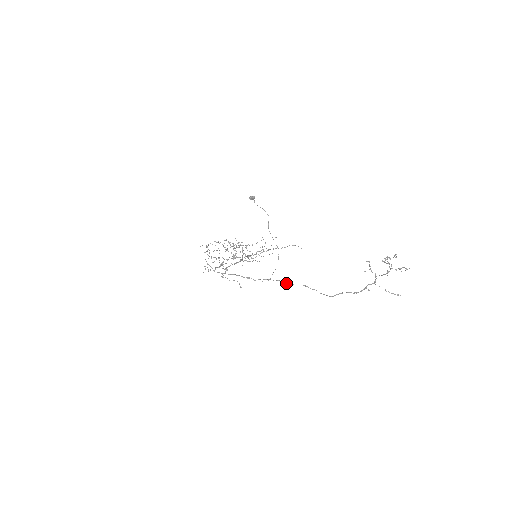
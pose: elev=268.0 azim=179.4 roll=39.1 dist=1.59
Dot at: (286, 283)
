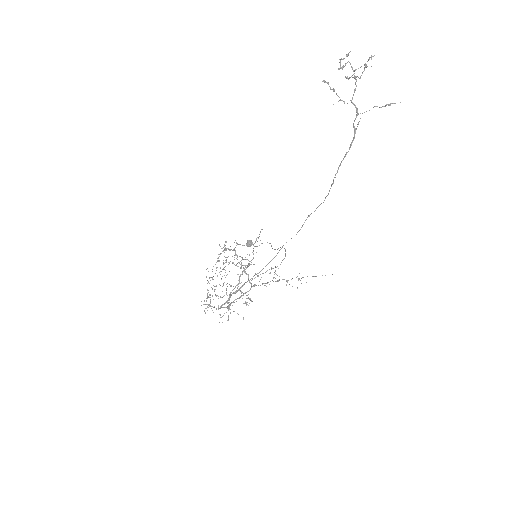
Dot at: occluded
